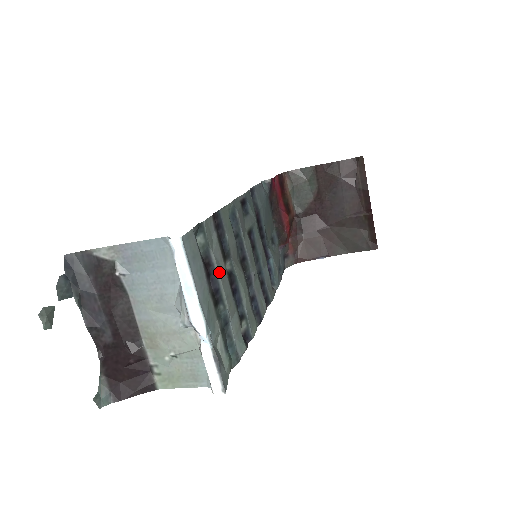
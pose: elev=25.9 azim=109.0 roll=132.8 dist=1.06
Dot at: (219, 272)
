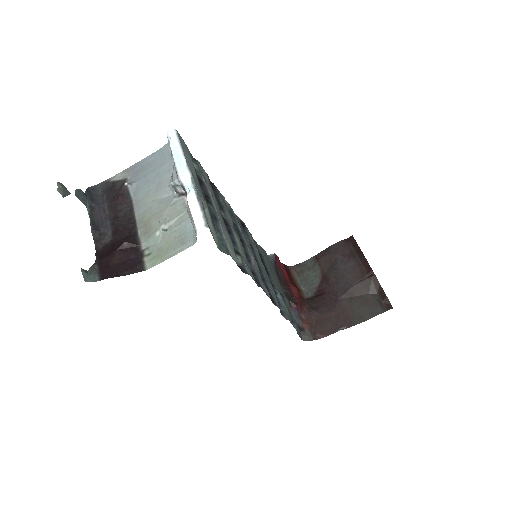
Dot at: (210, 192)
